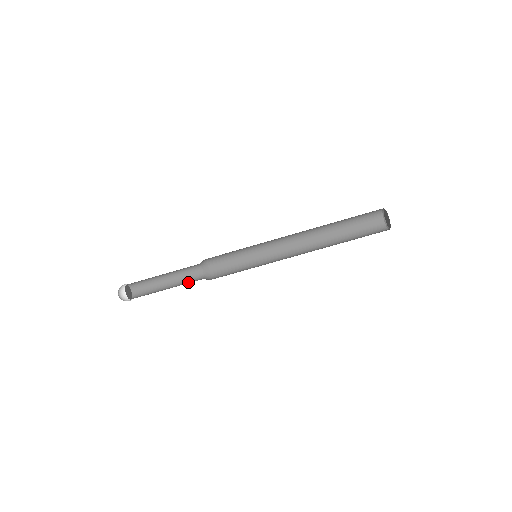
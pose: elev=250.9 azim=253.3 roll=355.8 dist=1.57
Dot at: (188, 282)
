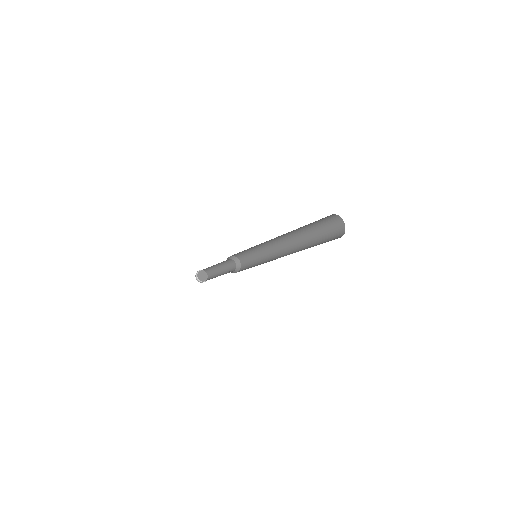
Dot at: (229, 269)
